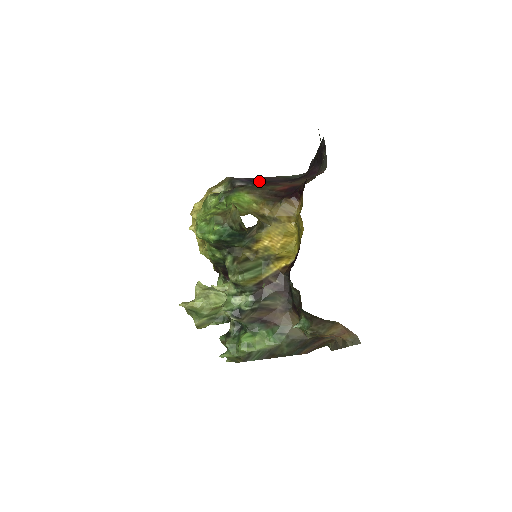
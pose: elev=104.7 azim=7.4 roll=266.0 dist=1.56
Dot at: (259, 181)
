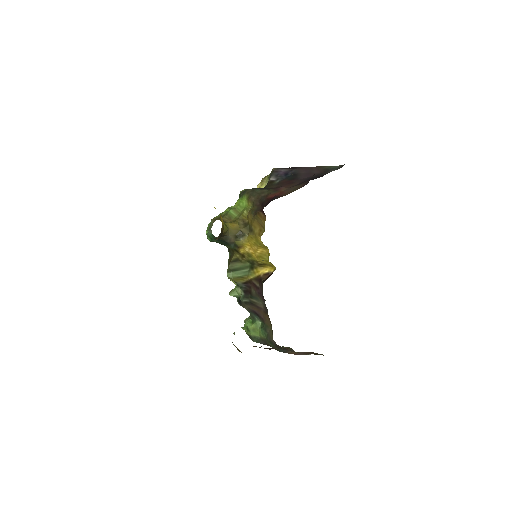
Dot at: (291, 175)
